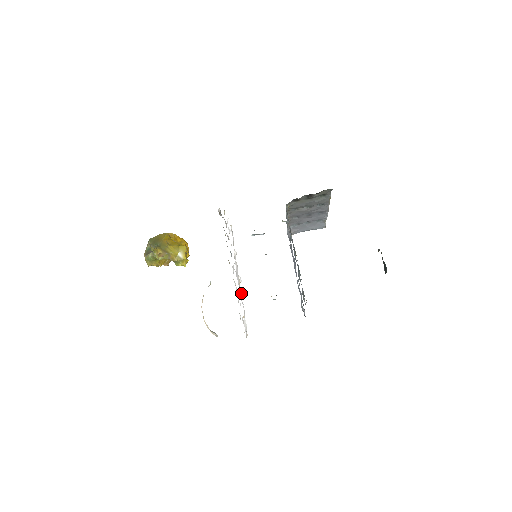
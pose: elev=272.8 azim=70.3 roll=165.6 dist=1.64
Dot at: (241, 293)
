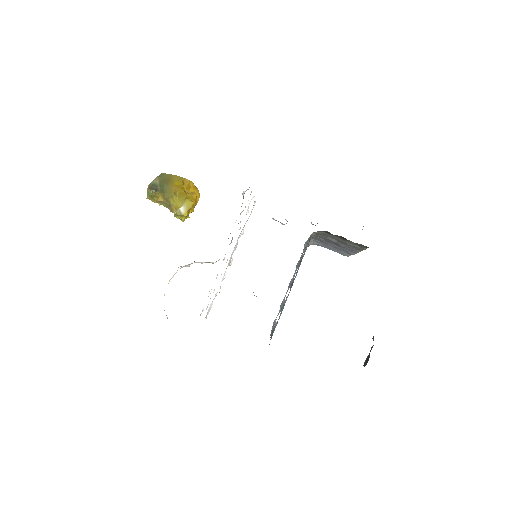
Dot at: (224, 275)
